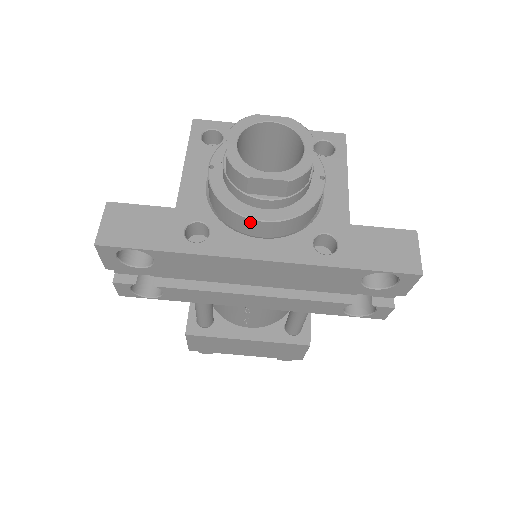
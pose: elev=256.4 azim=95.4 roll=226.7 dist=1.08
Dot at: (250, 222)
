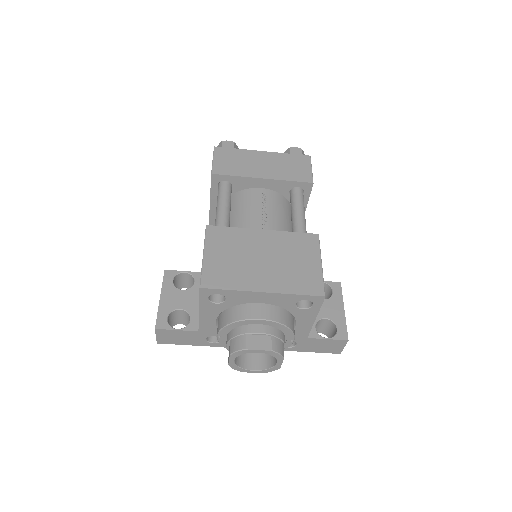
Dot at: occluded
